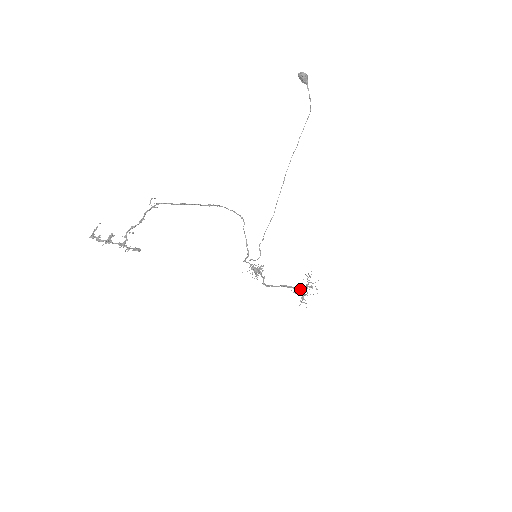
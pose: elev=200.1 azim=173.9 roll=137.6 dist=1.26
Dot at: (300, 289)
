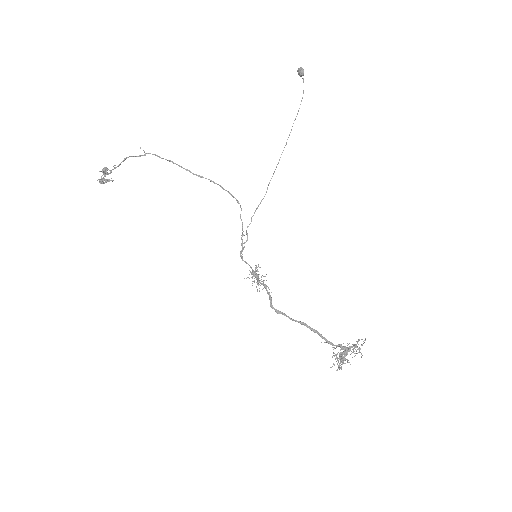
Dot at: occluded
